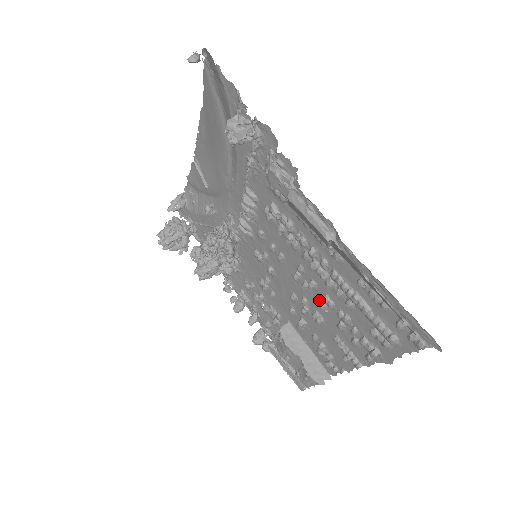
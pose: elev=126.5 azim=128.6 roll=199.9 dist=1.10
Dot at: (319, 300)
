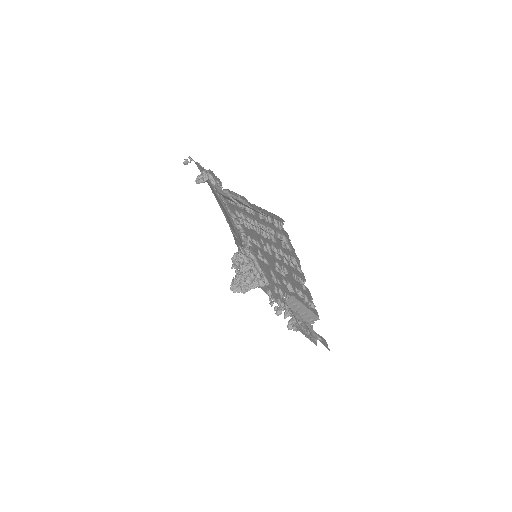
Dot at: occluded
